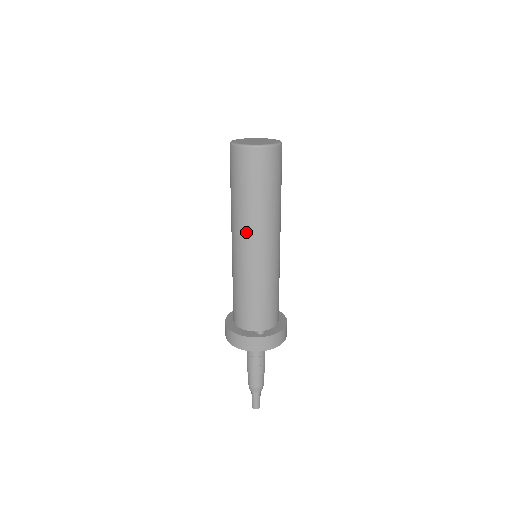
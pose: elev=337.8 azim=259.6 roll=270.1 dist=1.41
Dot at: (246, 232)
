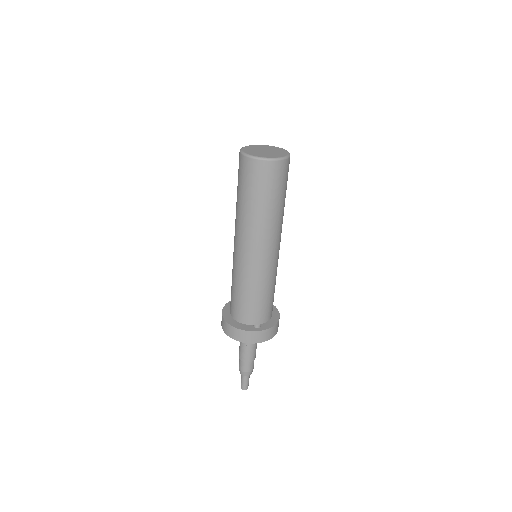
Dot at: (252, 237)
